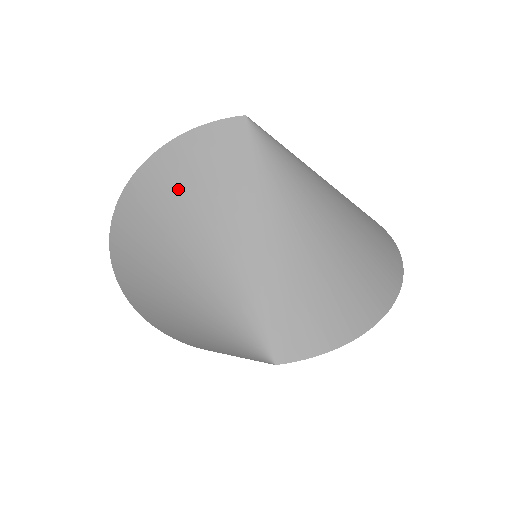
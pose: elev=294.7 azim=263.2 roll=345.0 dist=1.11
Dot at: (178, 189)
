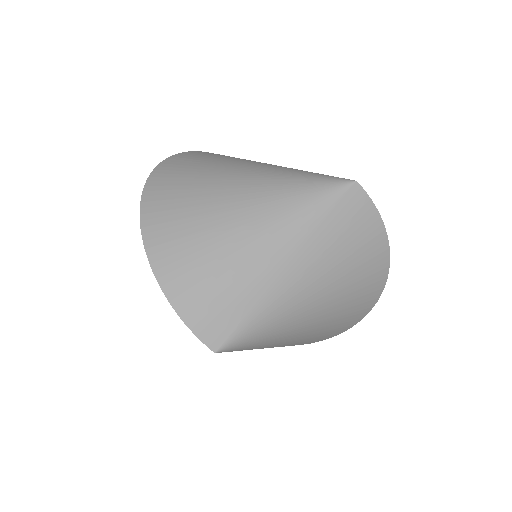
Dot at: occluded
